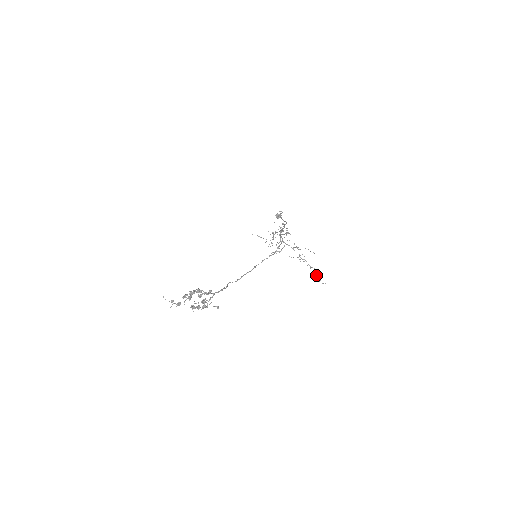
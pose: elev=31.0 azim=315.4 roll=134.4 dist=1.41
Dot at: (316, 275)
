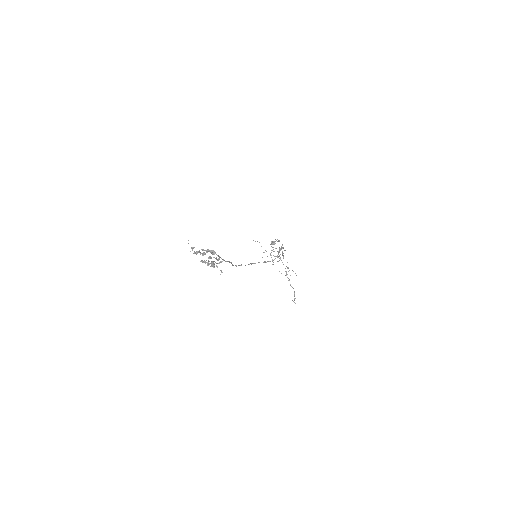
Dot at: occluded
